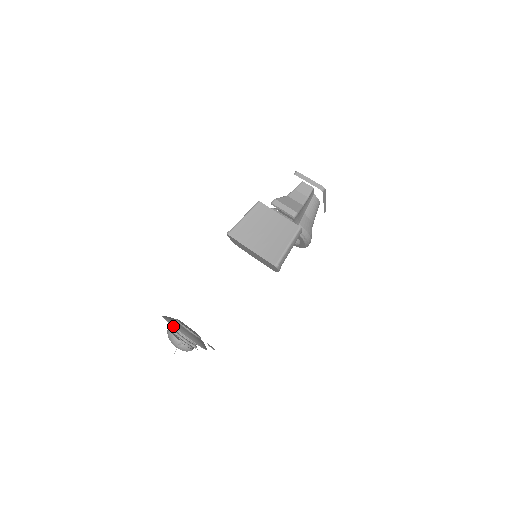
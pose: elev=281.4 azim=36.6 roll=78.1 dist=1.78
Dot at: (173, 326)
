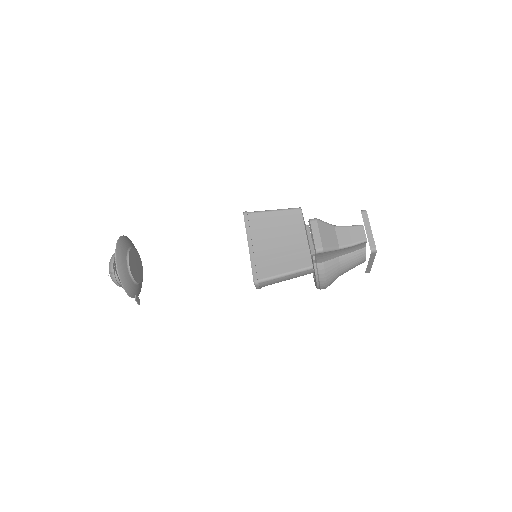
Dot at: (116, 252)
